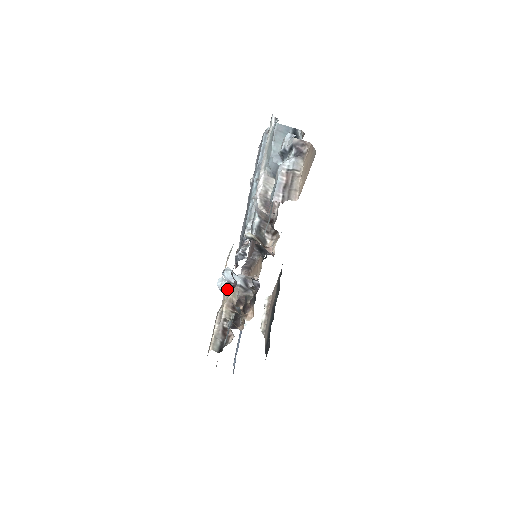
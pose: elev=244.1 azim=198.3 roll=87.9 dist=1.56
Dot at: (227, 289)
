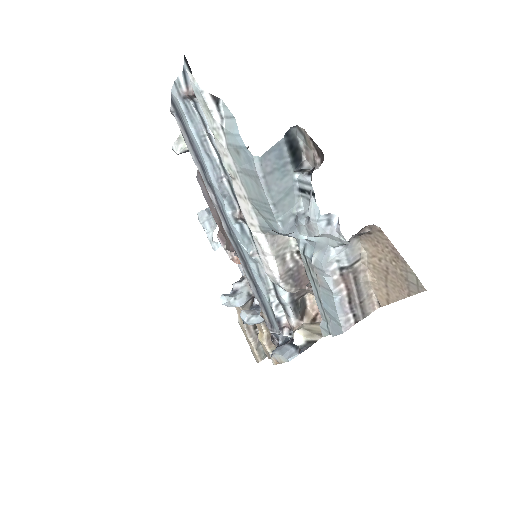
Dot at: (240, 305)
